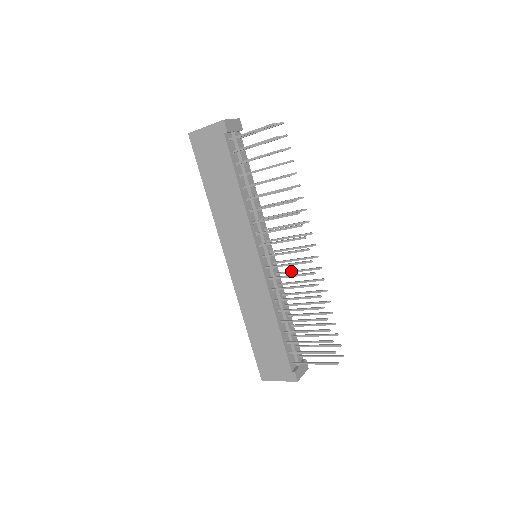
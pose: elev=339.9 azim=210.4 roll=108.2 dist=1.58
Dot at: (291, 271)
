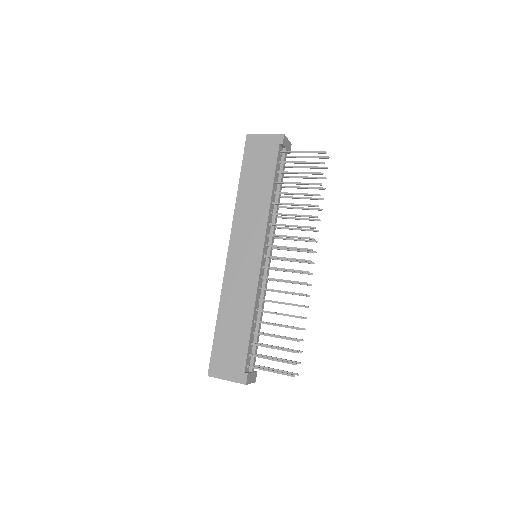
Dot at: occluded
